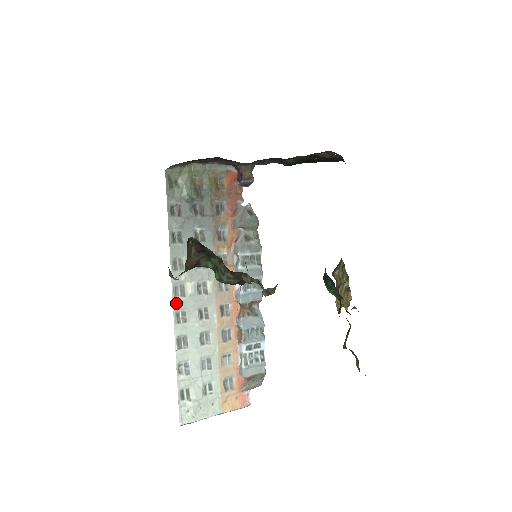
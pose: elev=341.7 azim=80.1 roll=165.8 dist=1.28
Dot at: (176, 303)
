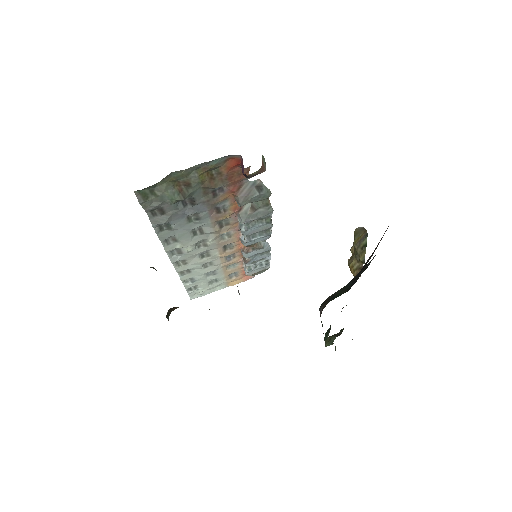
Dot at: (174, 259)
